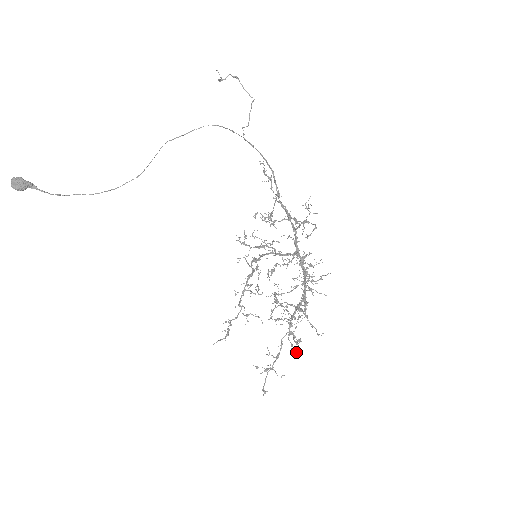
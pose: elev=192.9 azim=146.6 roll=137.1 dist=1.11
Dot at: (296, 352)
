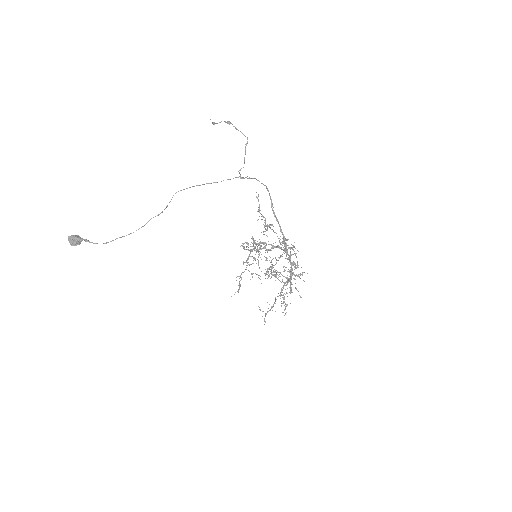
Dot at: occluded
